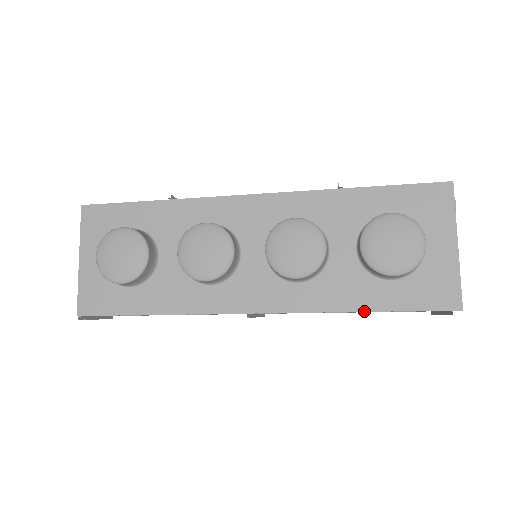
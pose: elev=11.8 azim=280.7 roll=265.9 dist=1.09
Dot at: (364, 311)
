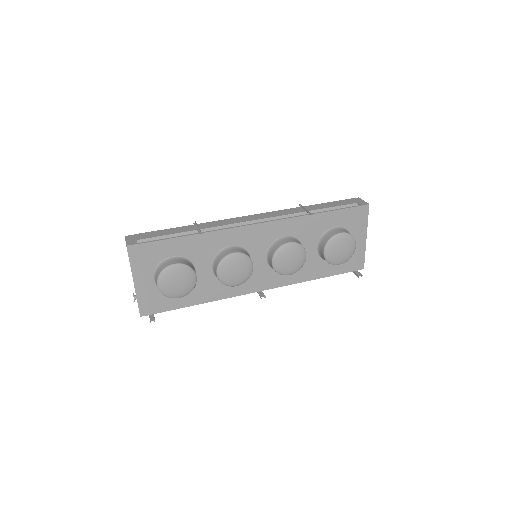
Dot at: (319, 278)
